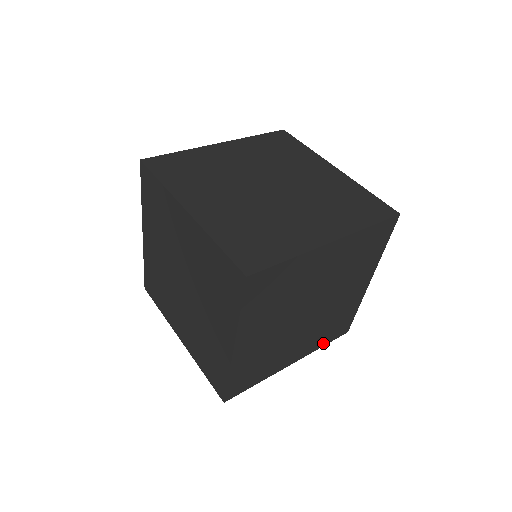
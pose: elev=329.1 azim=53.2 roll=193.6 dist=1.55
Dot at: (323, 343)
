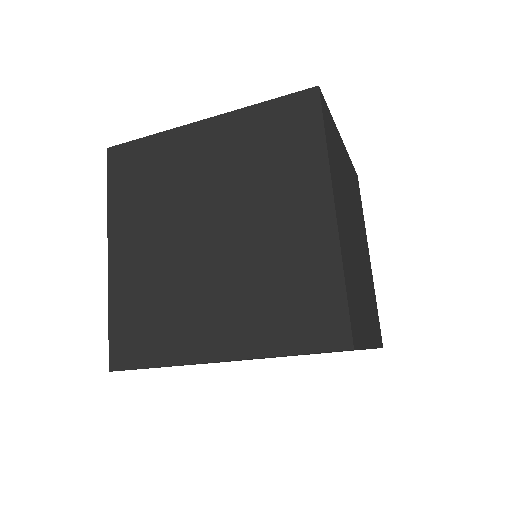
Dot at: (285, 345)
